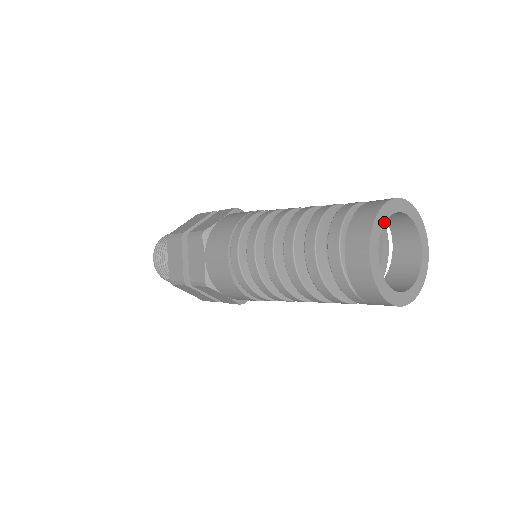
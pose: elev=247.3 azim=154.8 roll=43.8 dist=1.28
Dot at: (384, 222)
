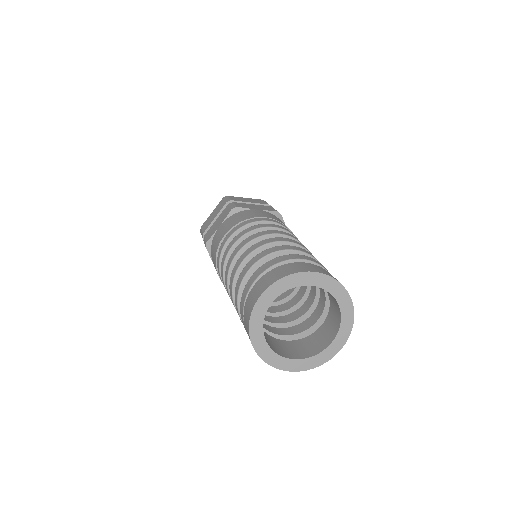
Dot at: (301, 285)
